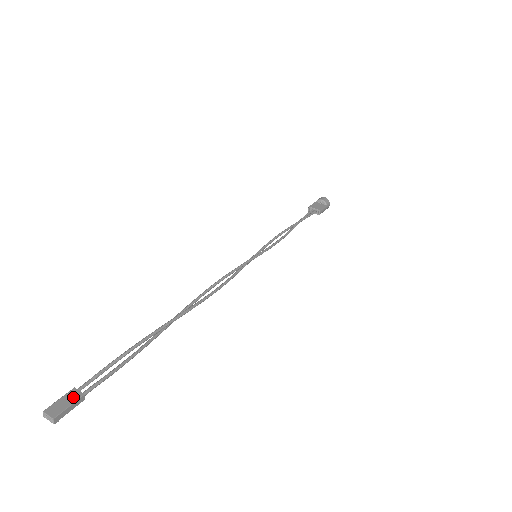
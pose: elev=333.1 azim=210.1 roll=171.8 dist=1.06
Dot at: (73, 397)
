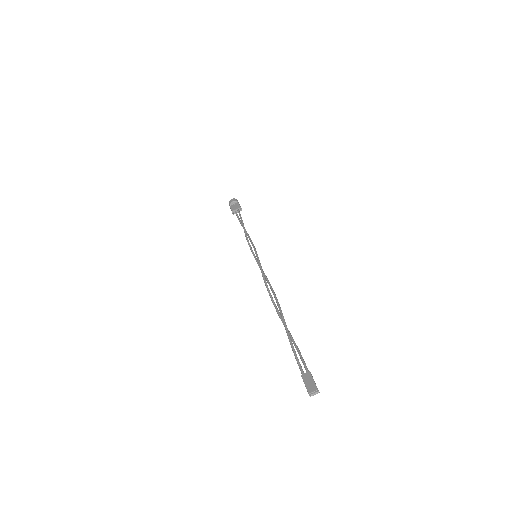
Dot at: (308, 377)
